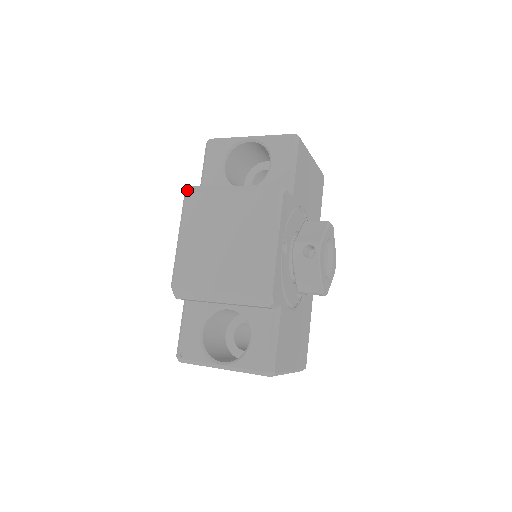
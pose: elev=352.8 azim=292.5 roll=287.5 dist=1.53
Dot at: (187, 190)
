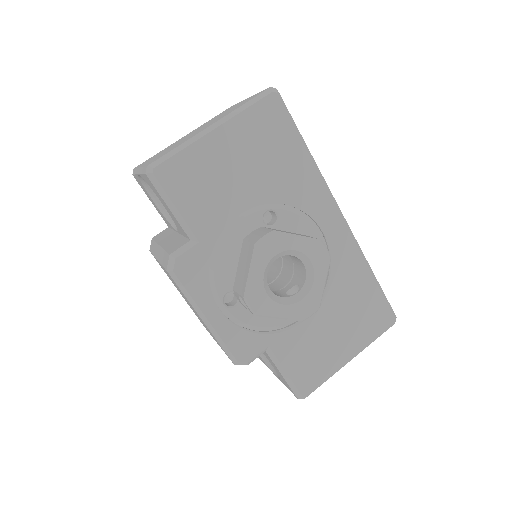
Dot at: occluded
